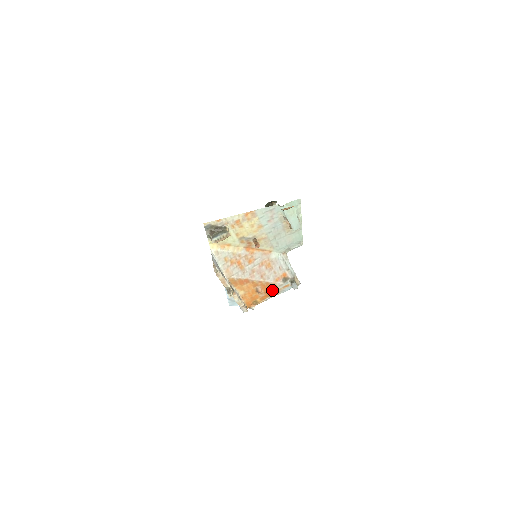
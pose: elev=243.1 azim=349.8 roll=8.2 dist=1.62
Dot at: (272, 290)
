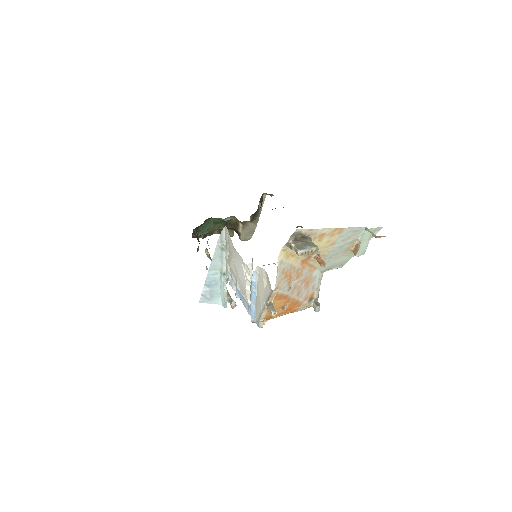
Dot at: (293, 308)
